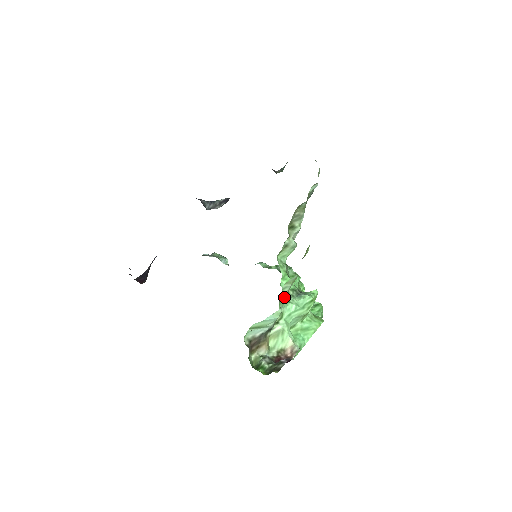
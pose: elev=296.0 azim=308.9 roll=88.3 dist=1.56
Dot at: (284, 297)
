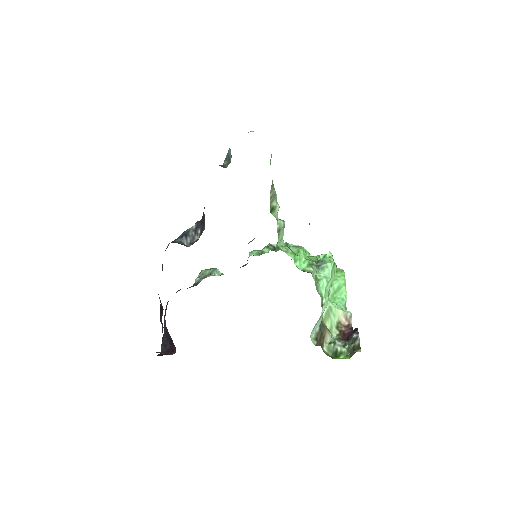
Dot at: (315, 280)
